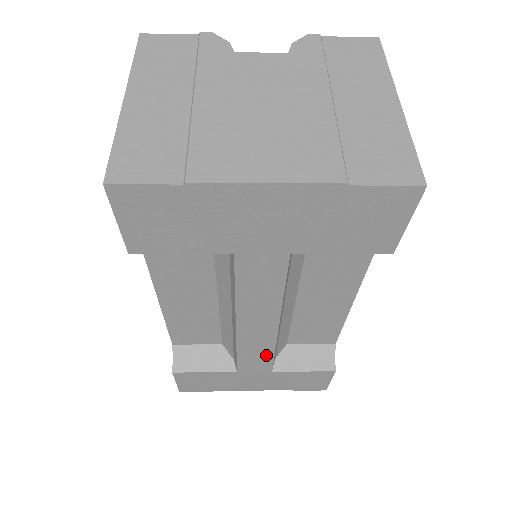
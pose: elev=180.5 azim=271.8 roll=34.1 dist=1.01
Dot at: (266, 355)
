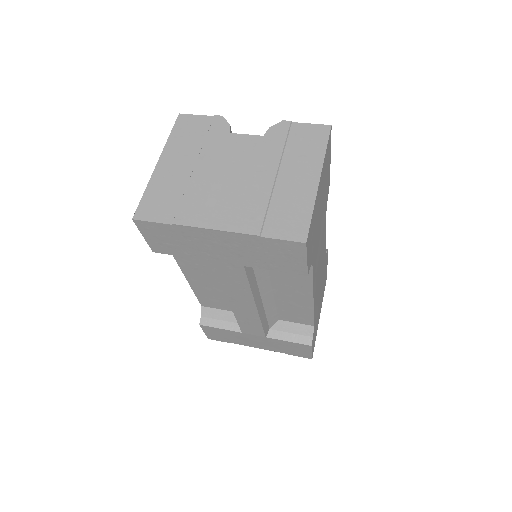
Dot at: (257, 325)
